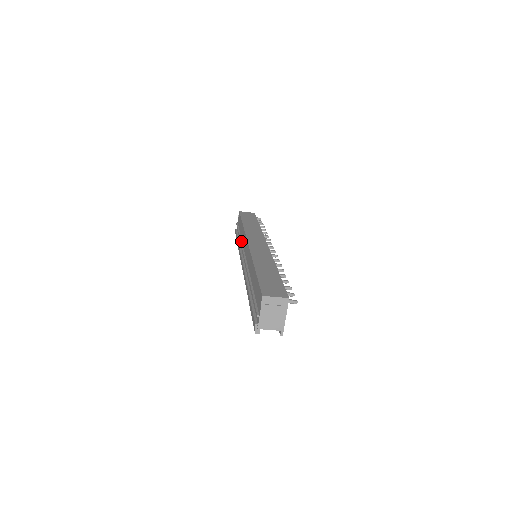
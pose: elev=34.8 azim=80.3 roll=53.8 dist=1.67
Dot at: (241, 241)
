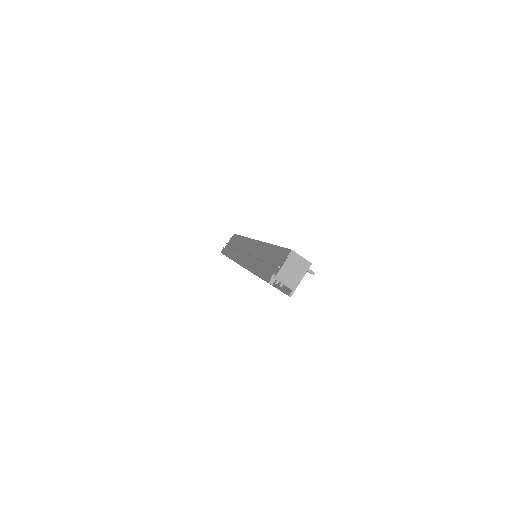
Dot at: (238, 247)
